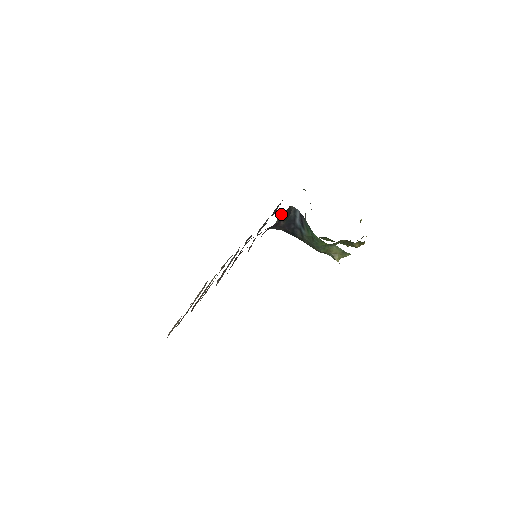
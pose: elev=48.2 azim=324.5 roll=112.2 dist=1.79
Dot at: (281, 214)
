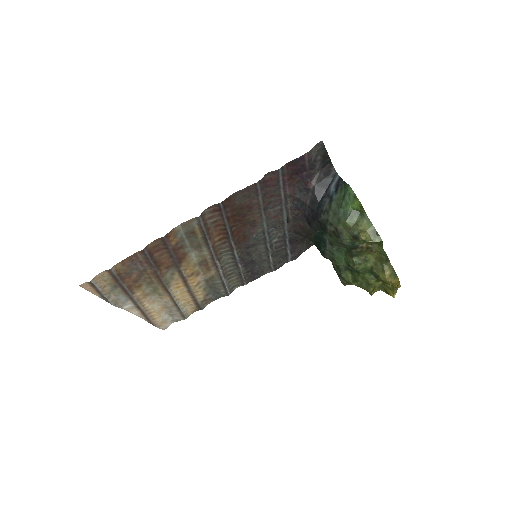
Dot at: (323, 144)
